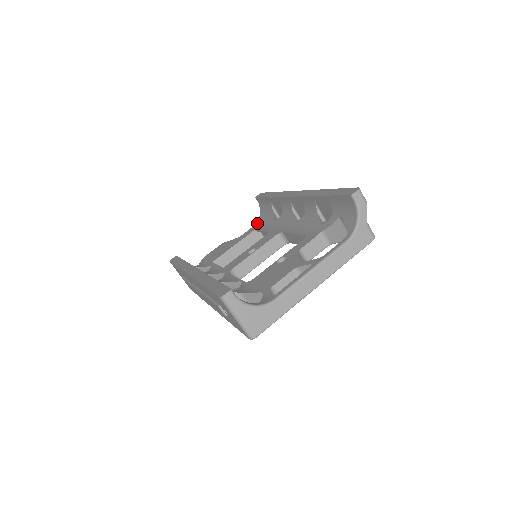
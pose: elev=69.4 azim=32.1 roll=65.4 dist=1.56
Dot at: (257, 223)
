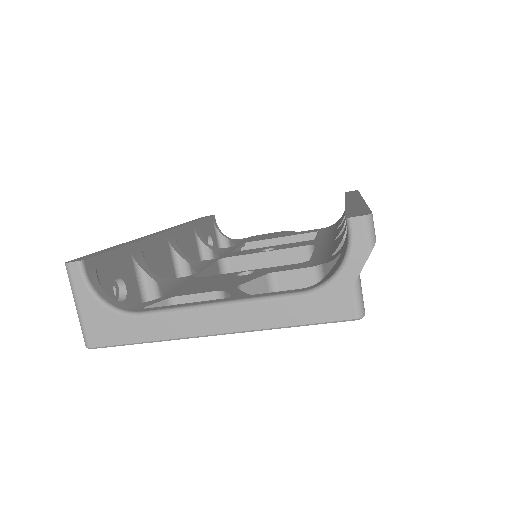
Dot at: (330, 226)
